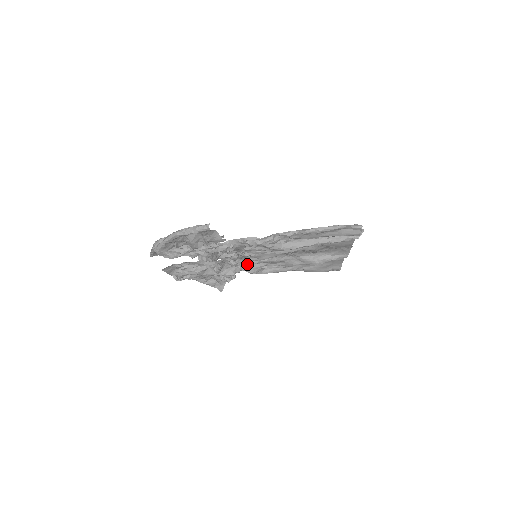
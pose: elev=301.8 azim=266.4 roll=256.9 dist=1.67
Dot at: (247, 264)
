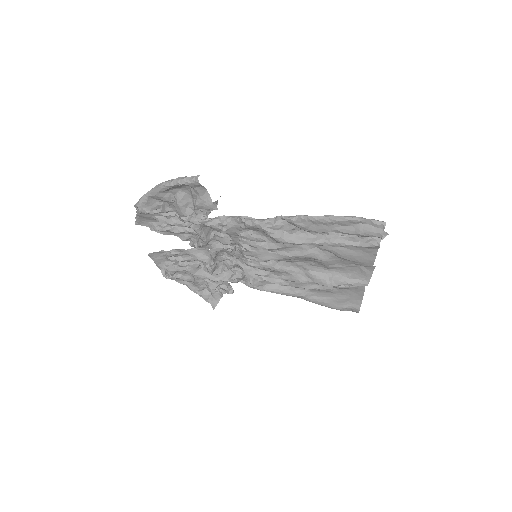
Dot at: (245, 268)
